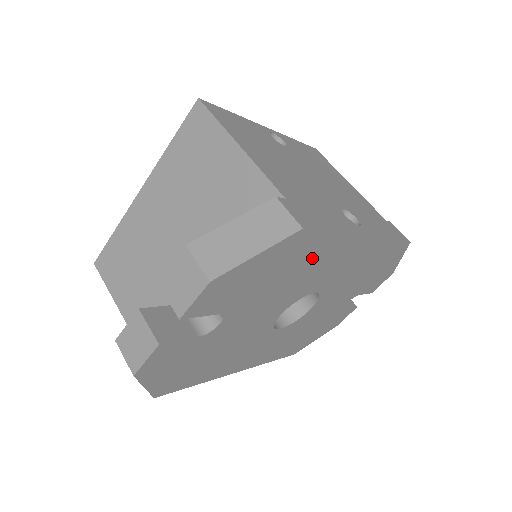
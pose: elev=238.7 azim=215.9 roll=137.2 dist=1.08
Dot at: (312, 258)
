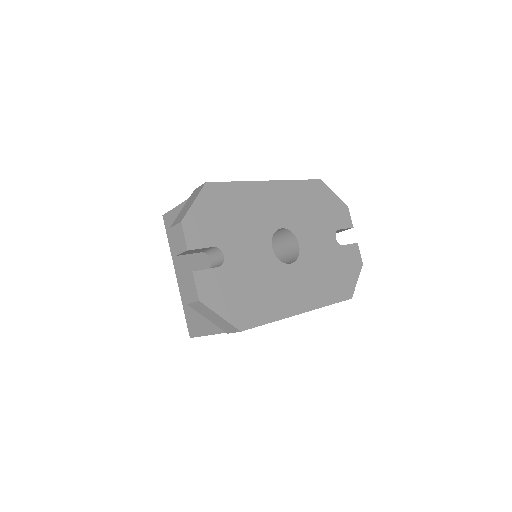
Dot at: (240, 201)
